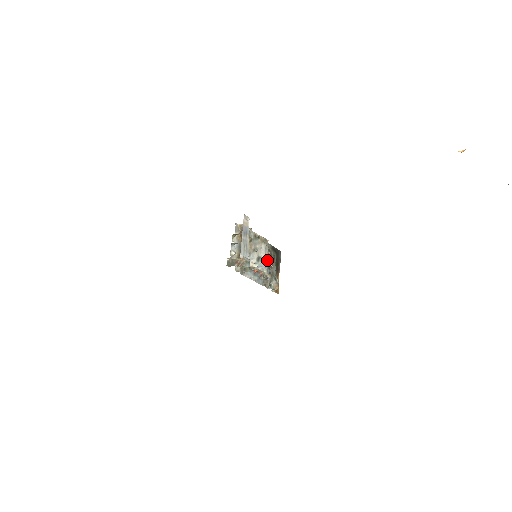
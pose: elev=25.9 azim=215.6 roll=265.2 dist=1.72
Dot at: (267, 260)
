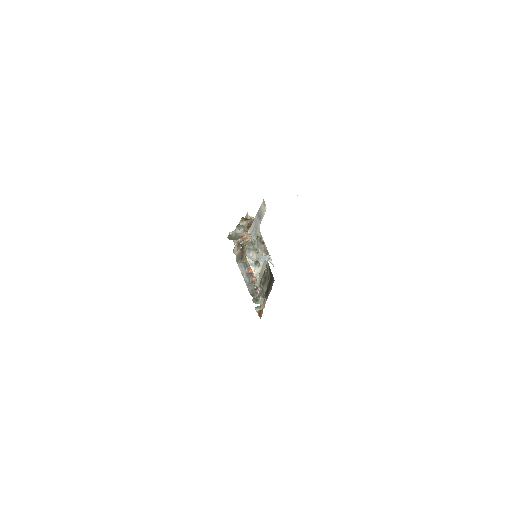
Dot at: (263, 272)
